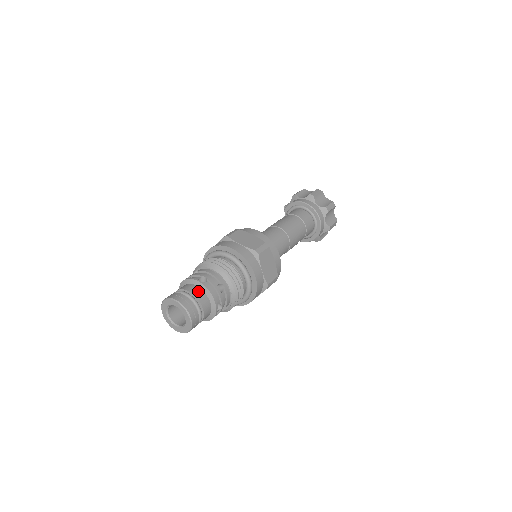
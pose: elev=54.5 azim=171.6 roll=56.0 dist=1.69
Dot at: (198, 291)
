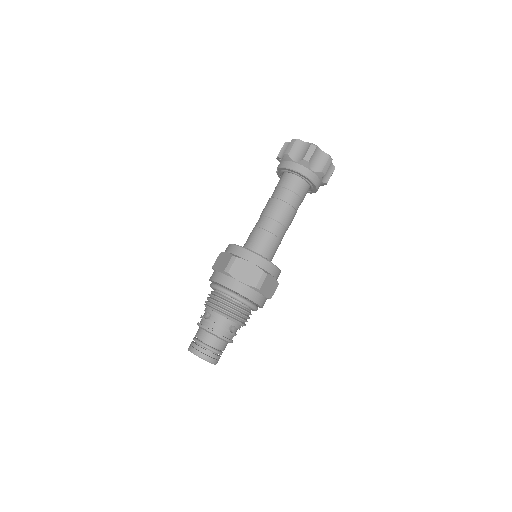
Dot at: (215, 341)
